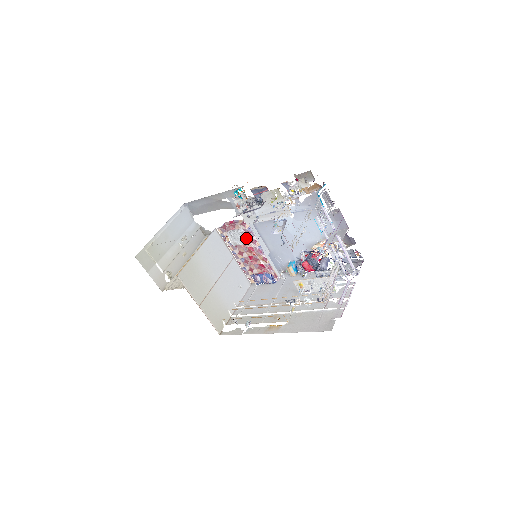
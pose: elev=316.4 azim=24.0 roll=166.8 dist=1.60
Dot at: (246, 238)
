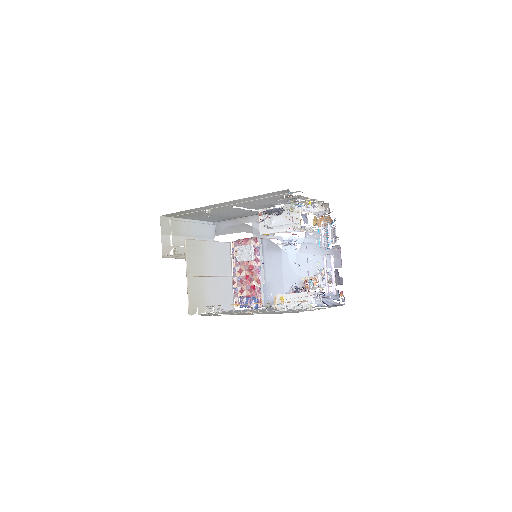
Dot at: (252, 254)
